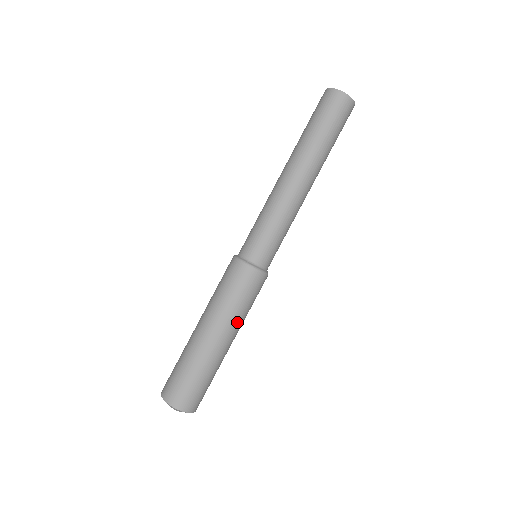
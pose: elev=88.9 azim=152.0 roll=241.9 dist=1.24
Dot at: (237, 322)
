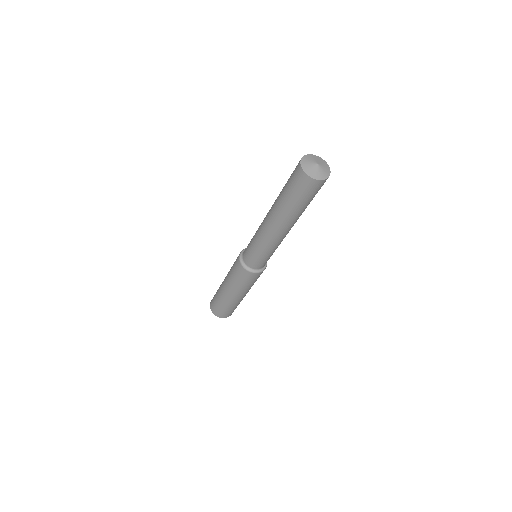
Dot at: (248, 290)
